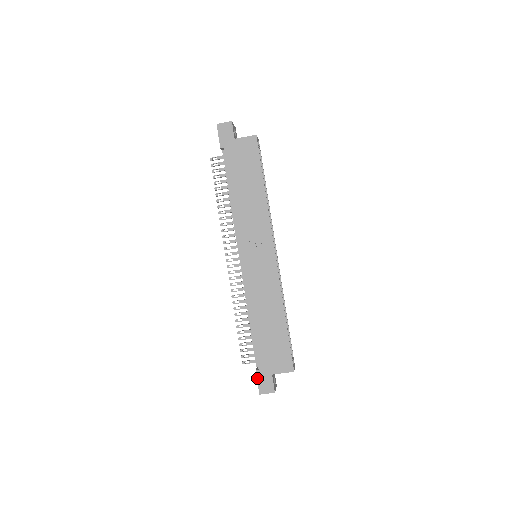
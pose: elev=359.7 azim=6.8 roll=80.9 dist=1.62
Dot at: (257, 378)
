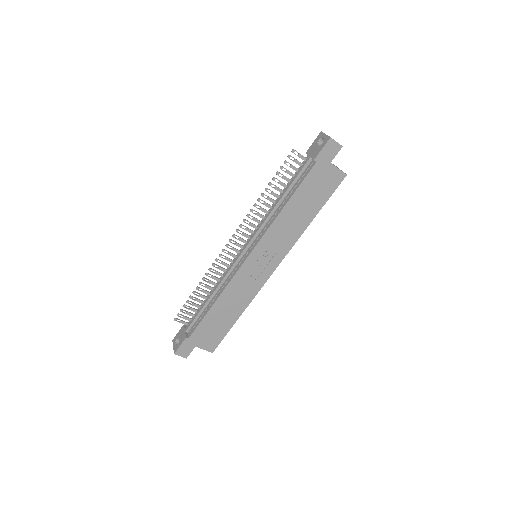
Dot at: (182, 343)
